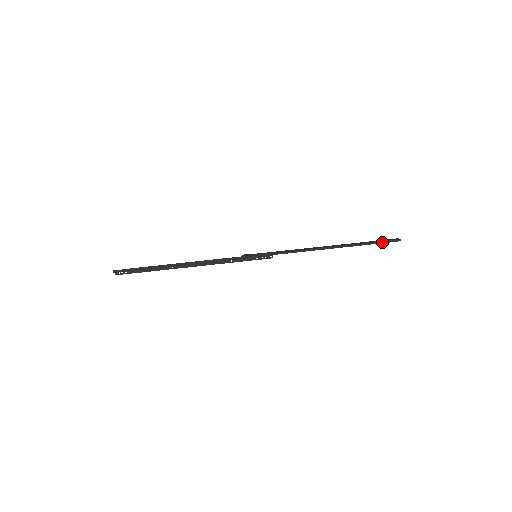
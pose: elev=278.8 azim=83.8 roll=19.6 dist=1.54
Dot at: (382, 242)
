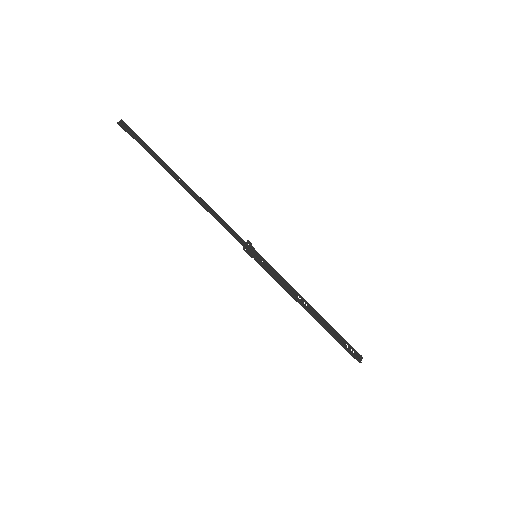
Dot at: (348, 352)
